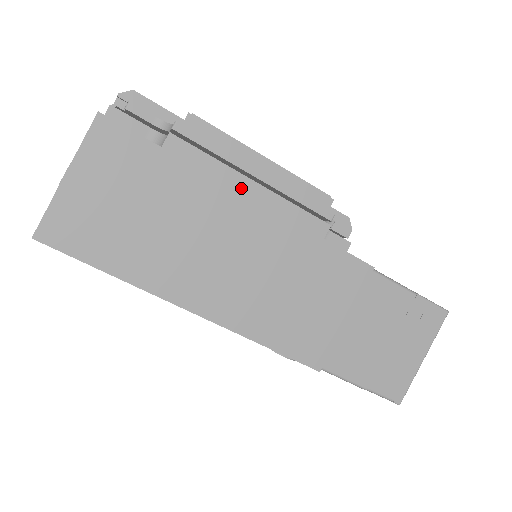
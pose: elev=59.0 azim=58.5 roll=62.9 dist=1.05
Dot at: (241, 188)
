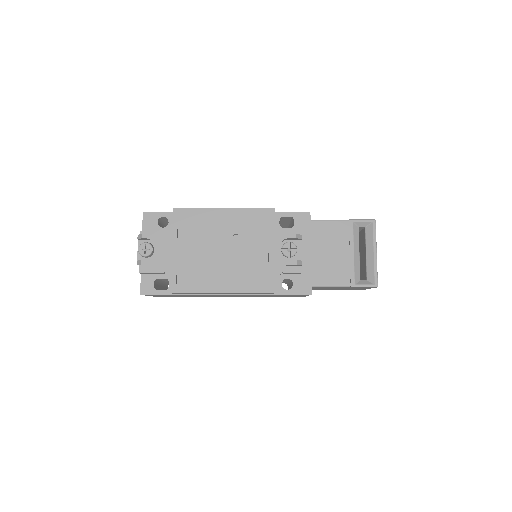
Dot at: occluded
